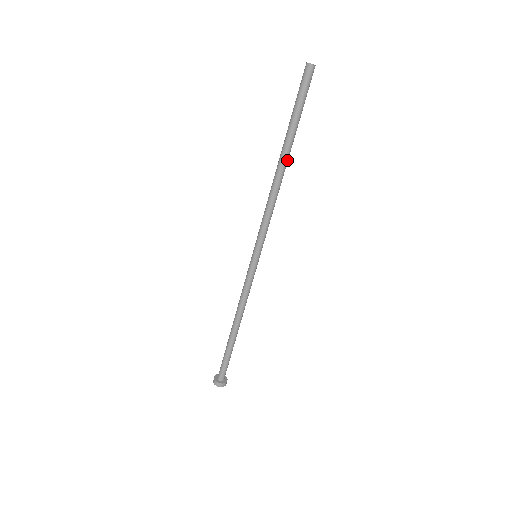
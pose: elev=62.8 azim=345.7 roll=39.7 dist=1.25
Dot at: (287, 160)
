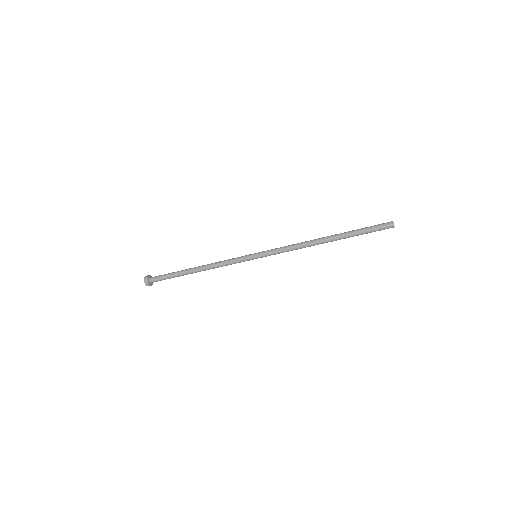
Dot at: (330, 240)
